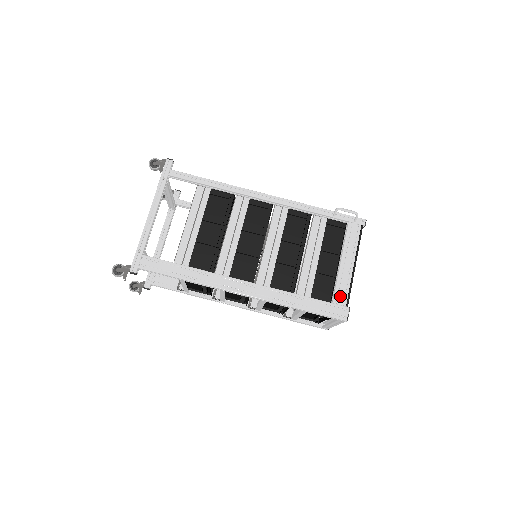
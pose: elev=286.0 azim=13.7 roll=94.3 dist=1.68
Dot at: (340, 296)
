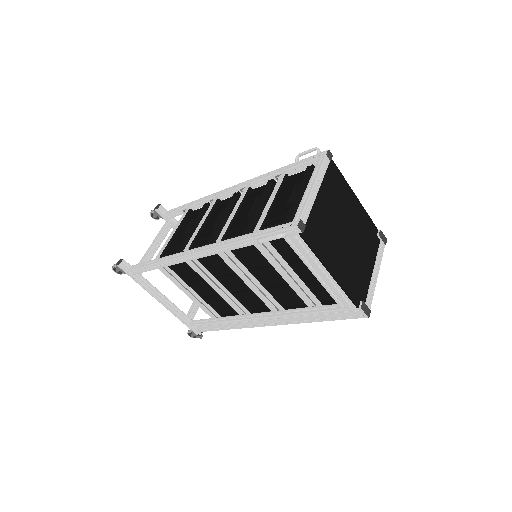
Dot at: (343, 303)
